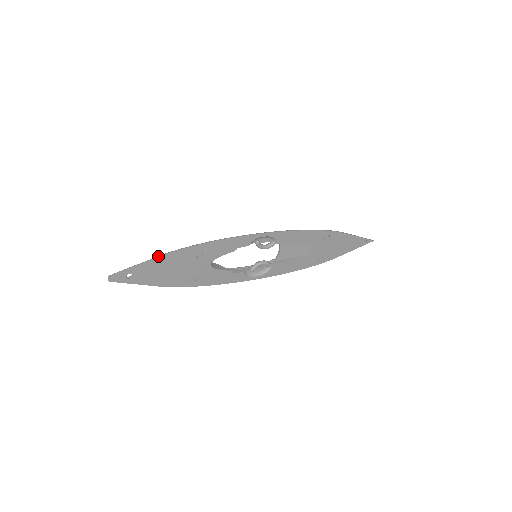
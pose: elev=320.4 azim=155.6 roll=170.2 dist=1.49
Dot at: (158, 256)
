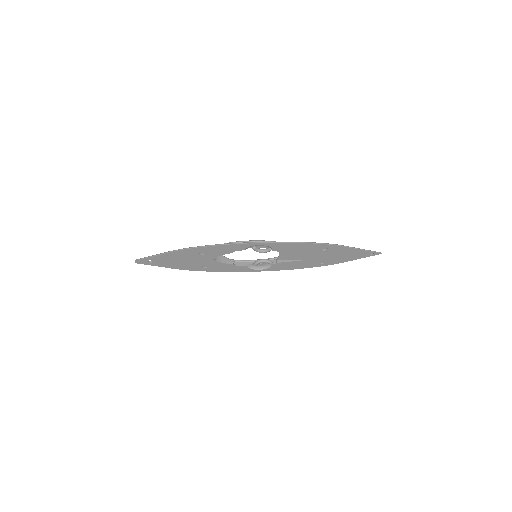
Dot at: (169, 251)
